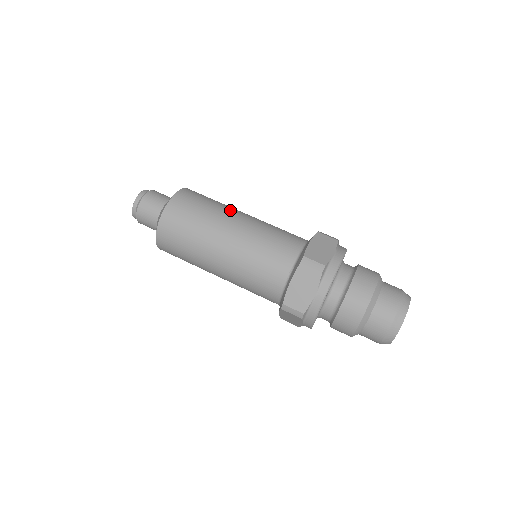
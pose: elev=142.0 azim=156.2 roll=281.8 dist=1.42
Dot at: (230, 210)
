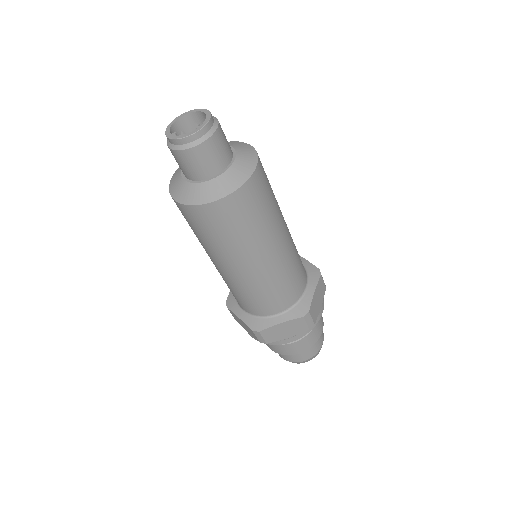
Dot at: (281, 218)
